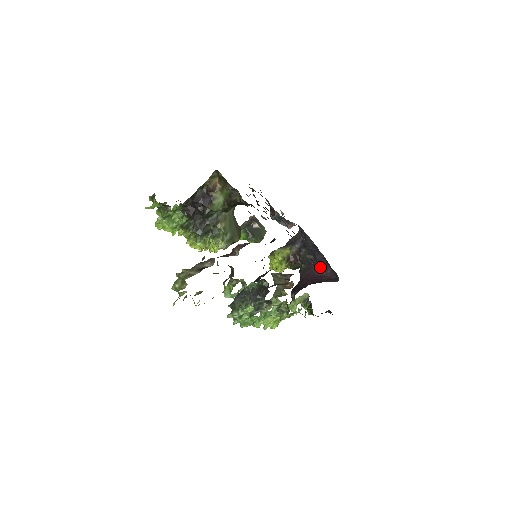
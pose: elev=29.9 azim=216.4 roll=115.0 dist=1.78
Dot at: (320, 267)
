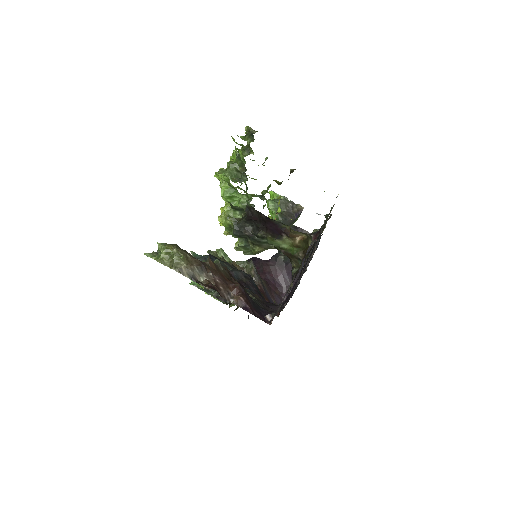
Dot at: (288, 278)
